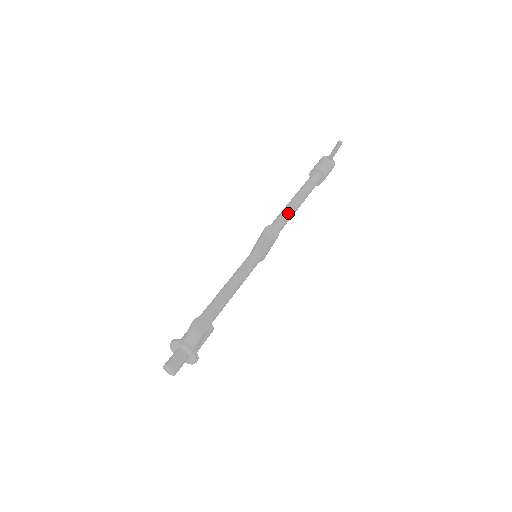
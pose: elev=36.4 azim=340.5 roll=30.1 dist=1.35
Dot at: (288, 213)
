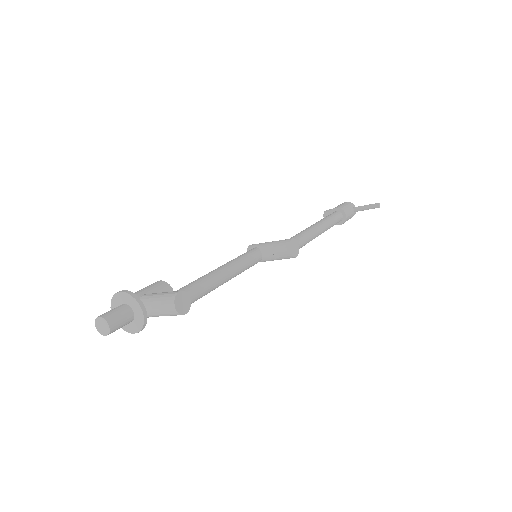
Dot at: (311, 237)
